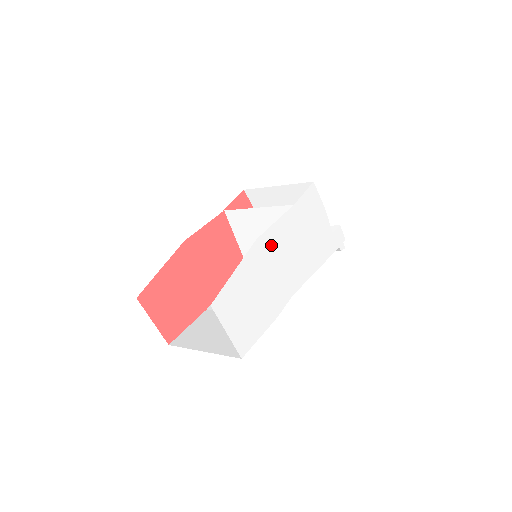
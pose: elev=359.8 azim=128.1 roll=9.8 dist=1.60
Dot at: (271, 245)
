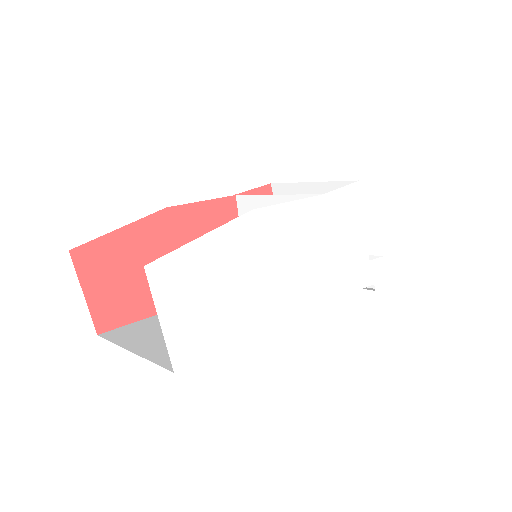
Dot at: (273, 230)
